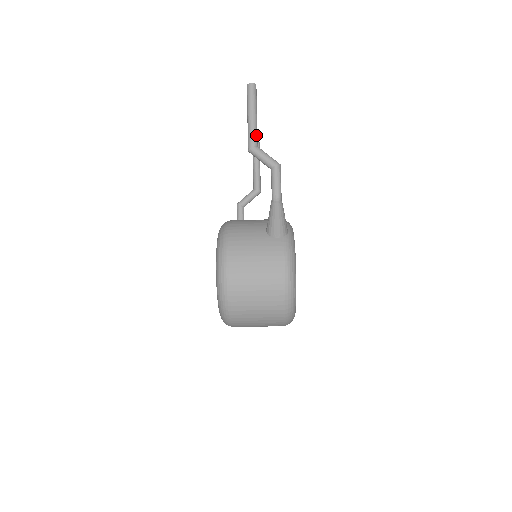
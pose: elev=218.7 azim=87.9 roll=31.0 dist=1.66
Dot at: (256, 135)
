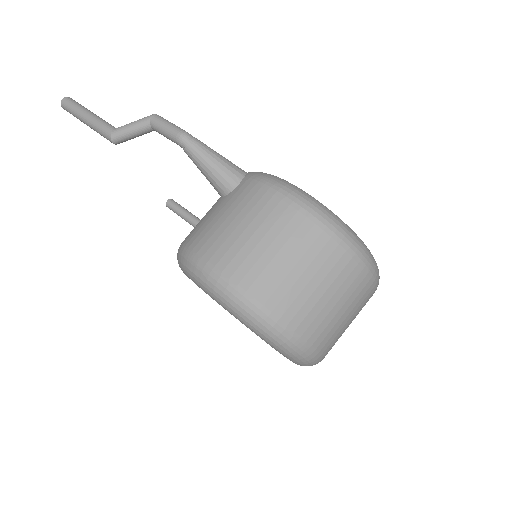
Dot at: (106, 123)
